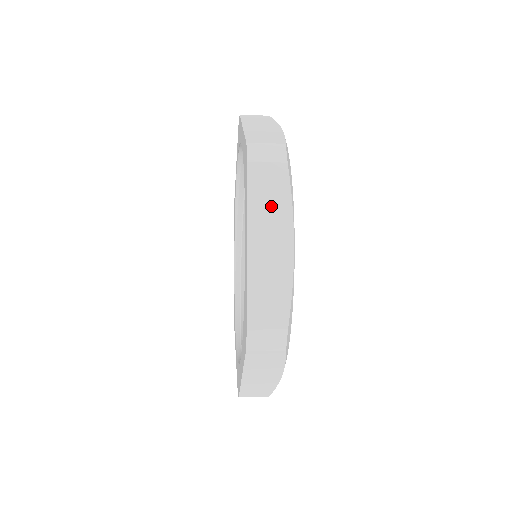
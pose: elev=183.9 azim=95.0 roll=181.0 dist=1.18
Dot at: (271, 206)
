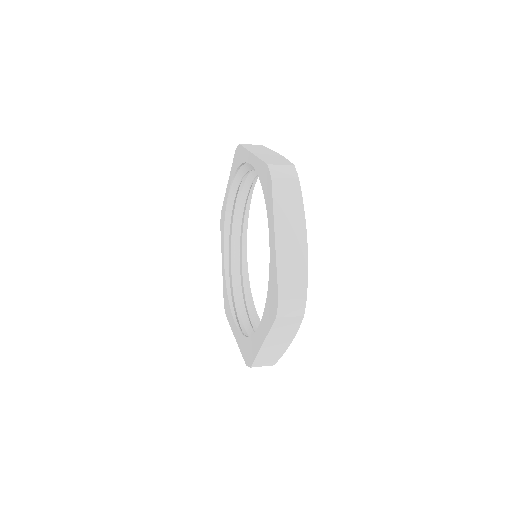
Dot at: (284, 332)
